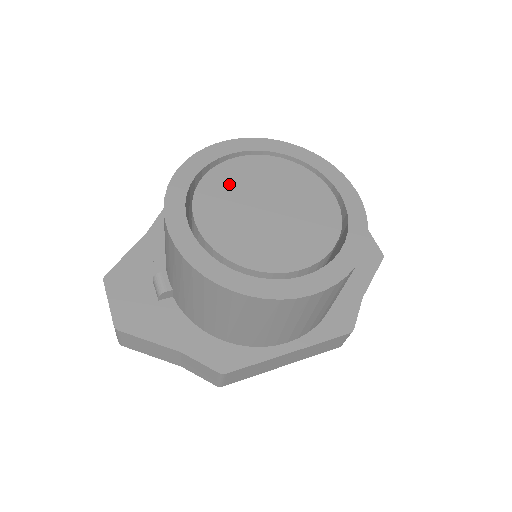
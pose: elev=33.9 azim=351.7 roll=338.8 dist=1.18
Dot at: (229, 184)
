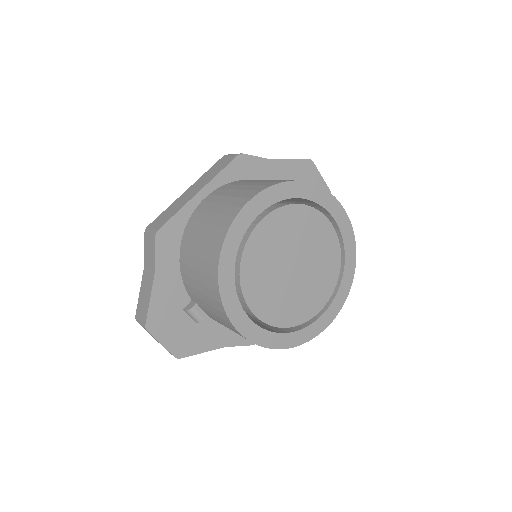
Dot at: (261, 260)
